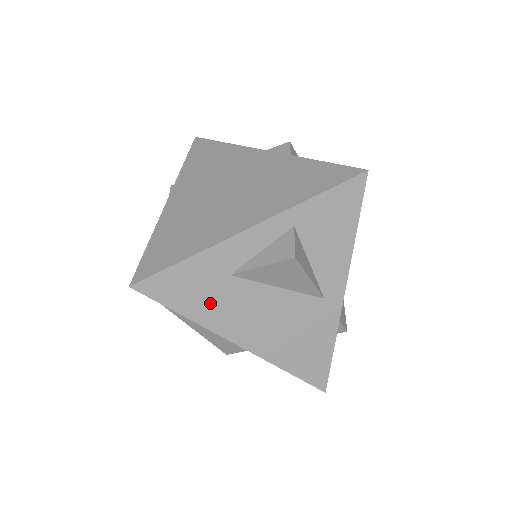
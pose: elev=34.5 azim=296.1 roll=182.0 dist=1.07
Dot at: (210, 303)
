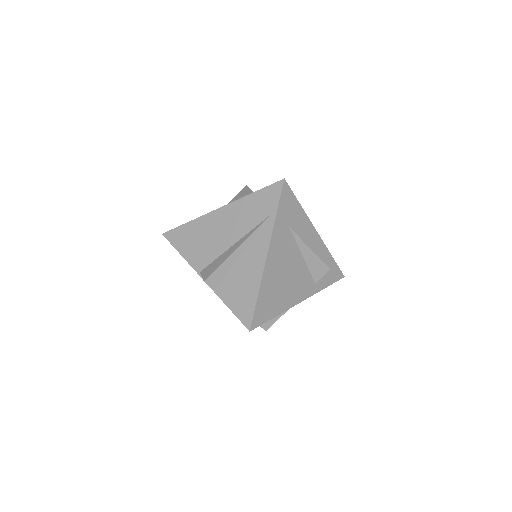
Dot at: occluded
